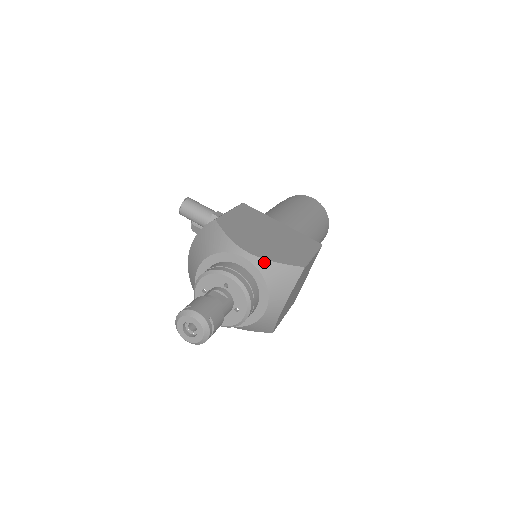
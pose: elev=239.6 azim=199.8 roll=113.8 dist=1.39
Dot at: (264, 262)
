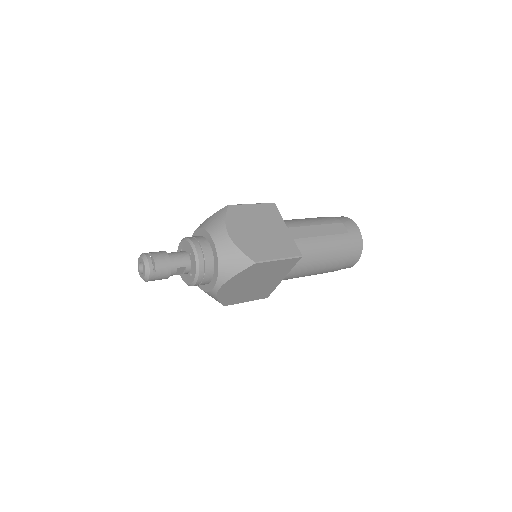
Dot at: (201, 224)
